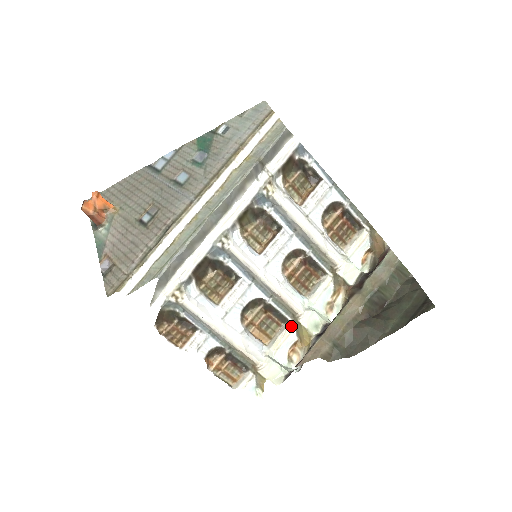
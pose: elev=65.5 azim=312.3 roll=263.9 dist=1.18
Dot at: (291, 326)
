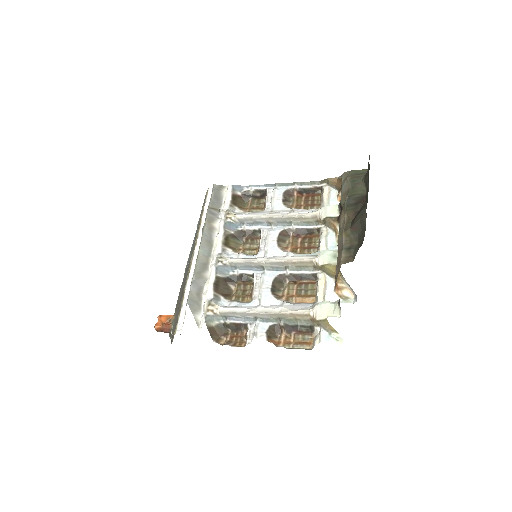
Dot at: (322, 276)
